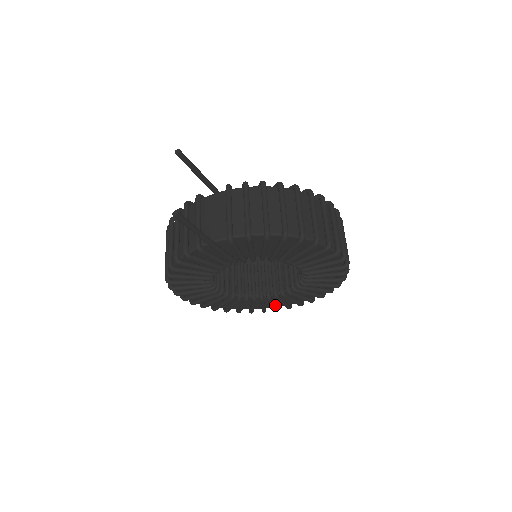
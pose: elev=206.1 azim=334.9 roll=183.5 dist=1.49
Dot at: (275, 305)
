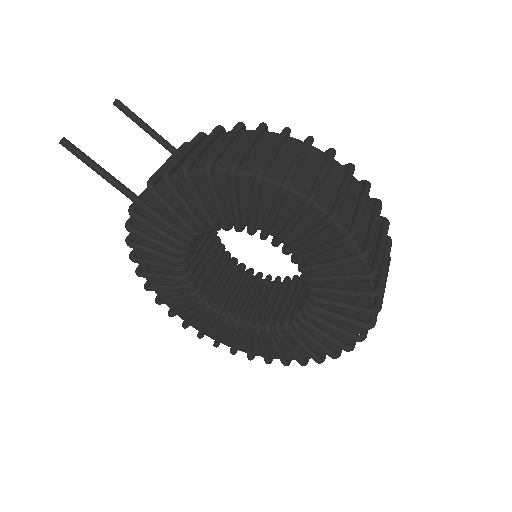
Dot at: (306, 347)
